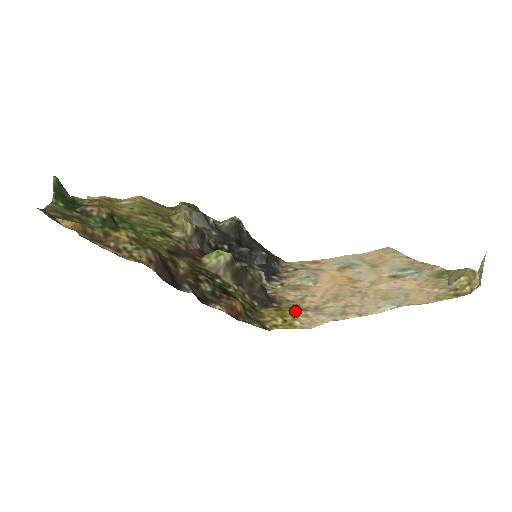
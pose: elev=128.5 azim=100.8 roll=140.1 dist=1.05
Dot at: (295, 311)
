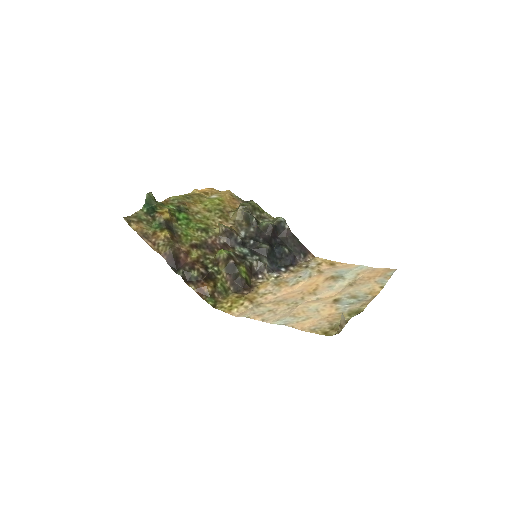
Dot at: (245, 302)
